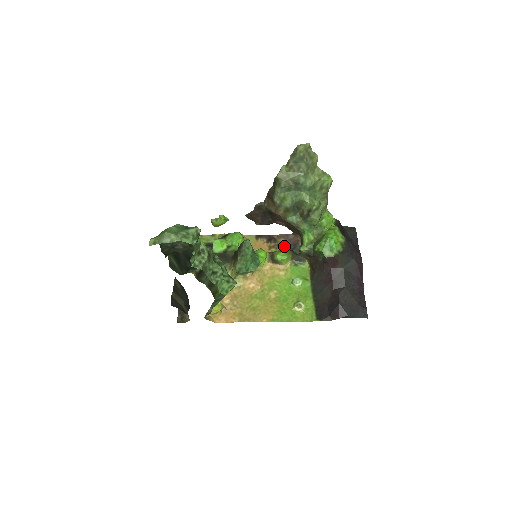
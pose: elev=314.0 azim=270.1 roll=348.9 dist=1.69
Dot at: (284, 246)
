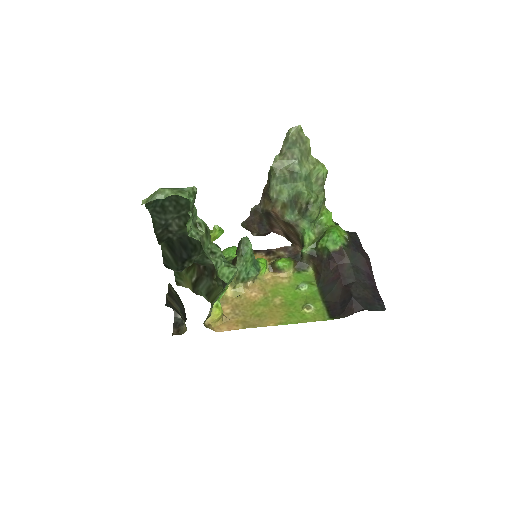
Dot at: (284, 257)
